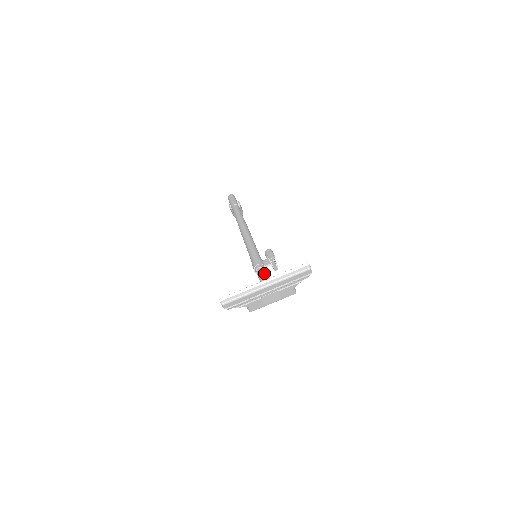
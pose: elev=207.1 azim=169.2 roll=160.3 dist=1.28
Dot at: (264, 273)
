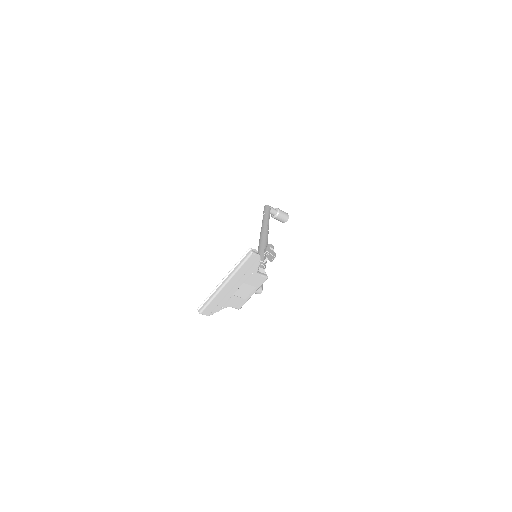
Dot at: occluded
